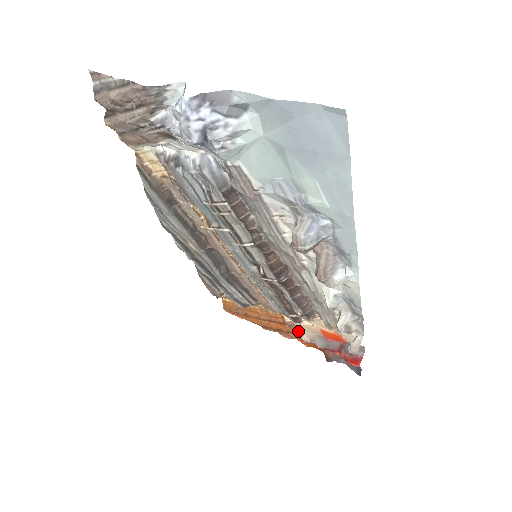
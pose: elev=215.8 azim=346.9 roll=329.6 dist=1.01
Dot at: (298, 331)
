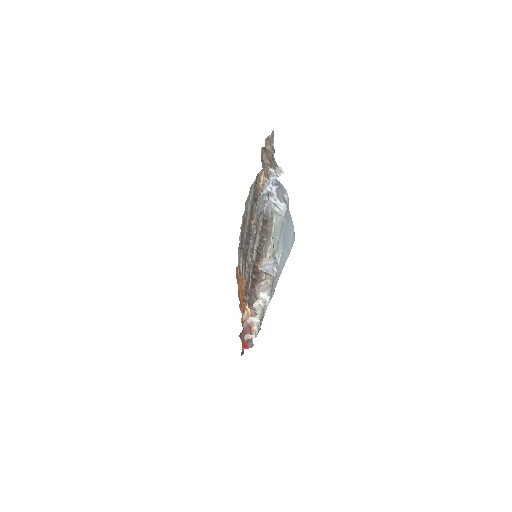
Dot at: (245, 310)
